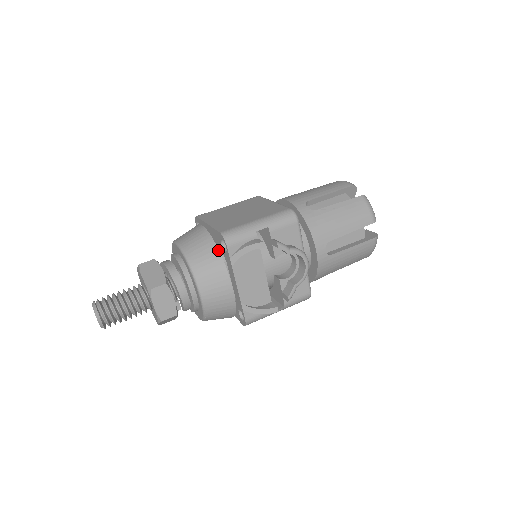
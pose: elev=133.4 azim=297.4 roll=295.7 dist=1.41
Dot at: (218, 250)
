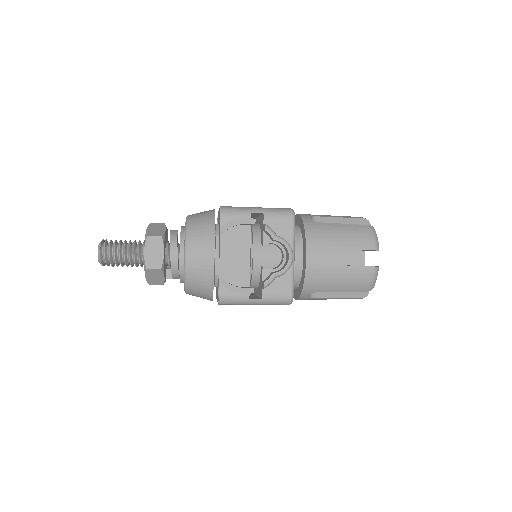
Dot at: (214, 221)
